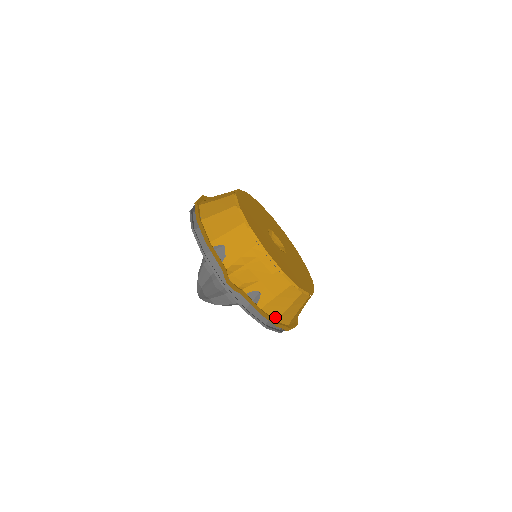
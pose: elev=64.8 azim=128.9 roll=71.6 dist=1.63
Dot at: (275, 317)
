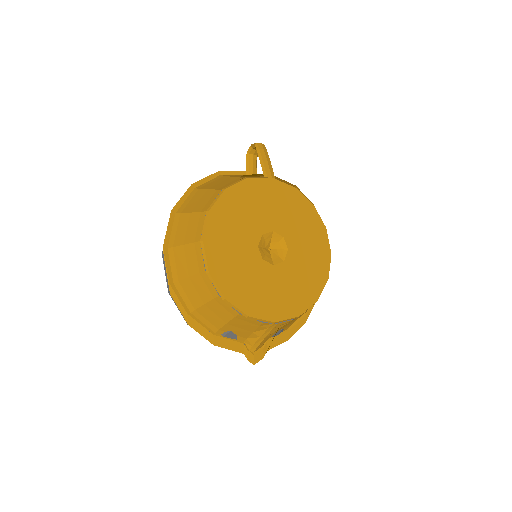
Dot at: occluded
